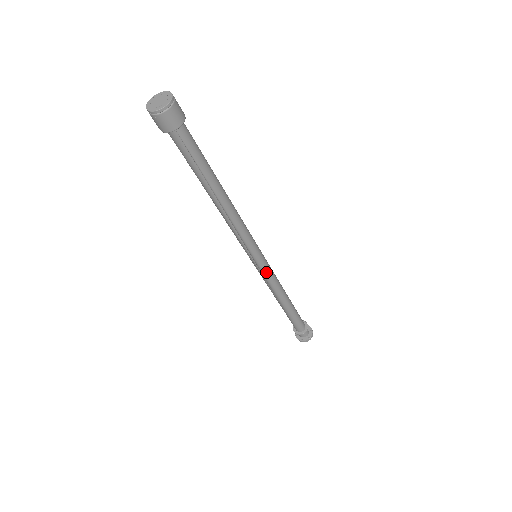
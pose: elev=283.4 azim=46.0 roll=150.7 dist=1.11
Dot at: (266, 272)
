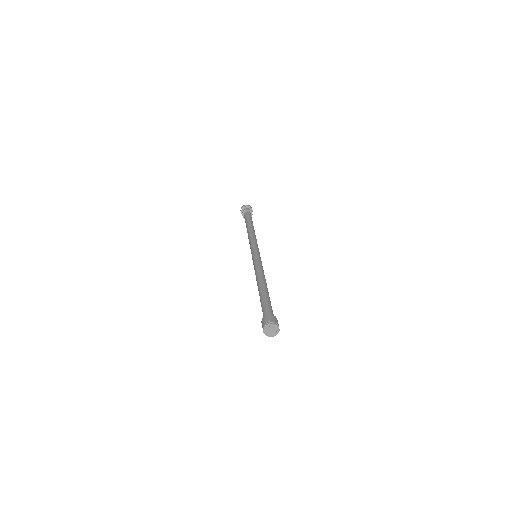
Dot at: occluded
